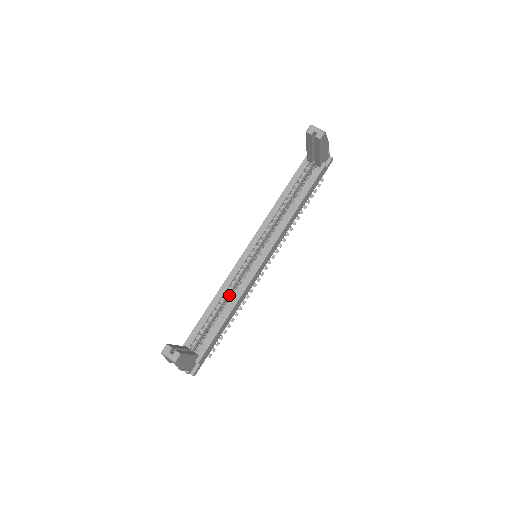
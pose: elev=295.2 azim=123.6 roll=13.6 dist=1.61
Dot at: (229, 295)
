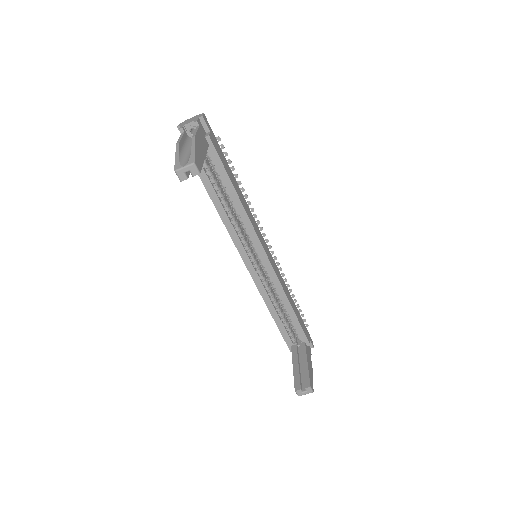
Dot at: (273, 293)
